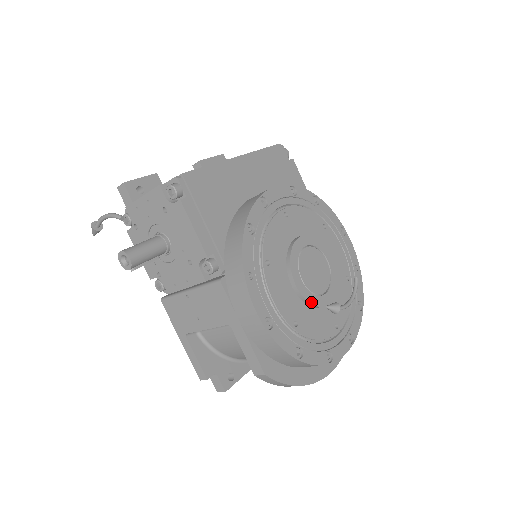
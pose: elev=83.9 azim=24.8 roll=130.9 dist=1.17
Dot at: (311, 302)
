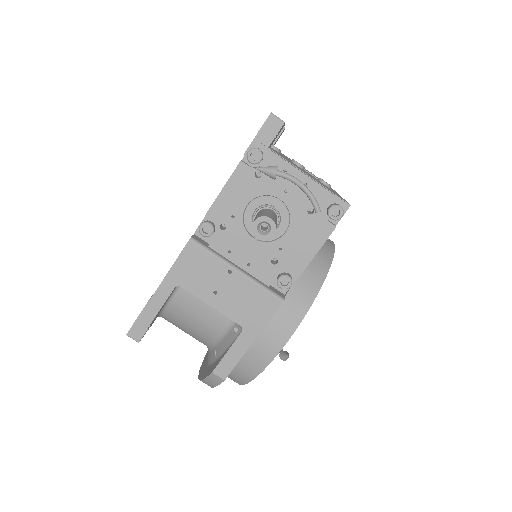
Dot at: occluded
